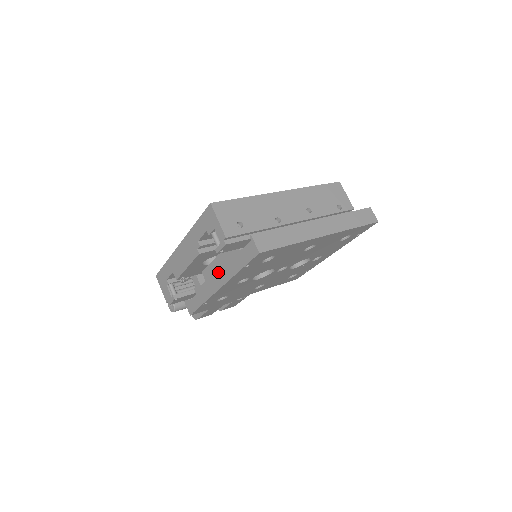
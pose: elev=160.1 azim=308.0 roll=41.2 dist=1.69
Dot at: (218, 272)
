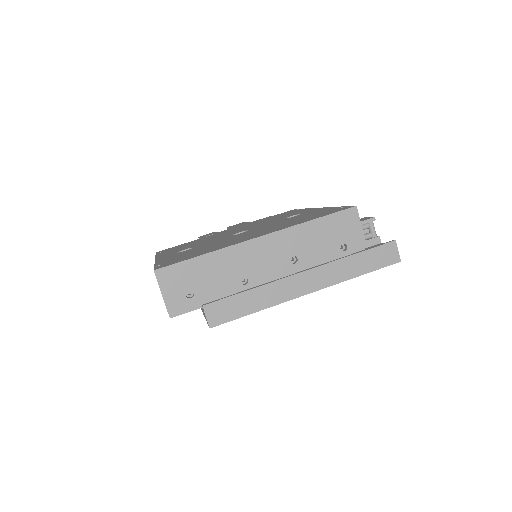
Dot at: occluded
